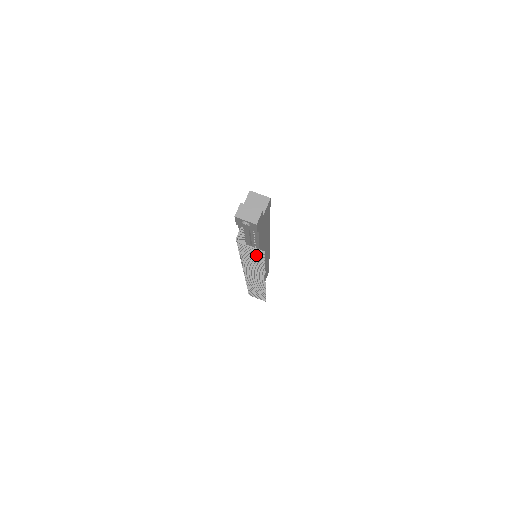
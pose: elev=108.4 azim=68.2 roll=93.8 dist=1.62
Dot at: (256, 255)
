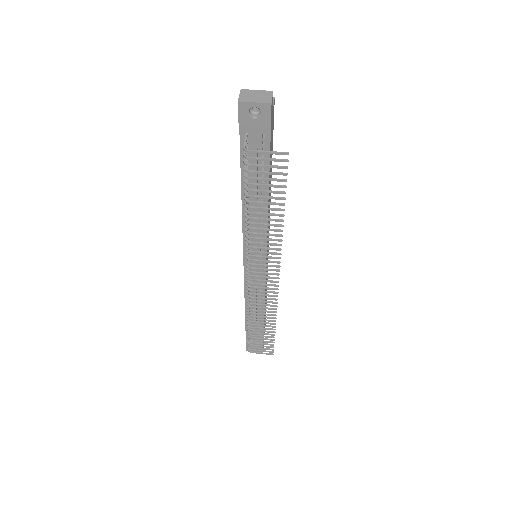
Dot at: (273, 179)
